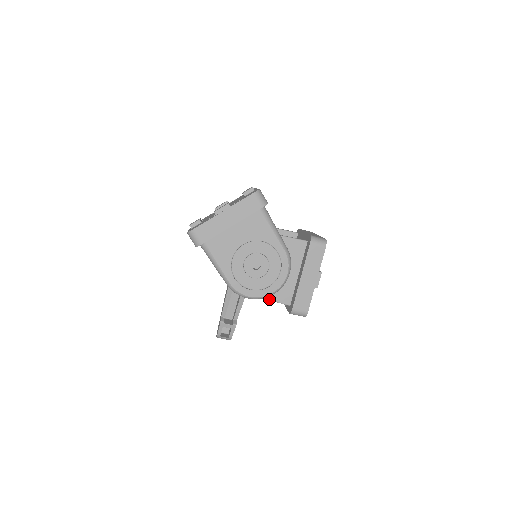
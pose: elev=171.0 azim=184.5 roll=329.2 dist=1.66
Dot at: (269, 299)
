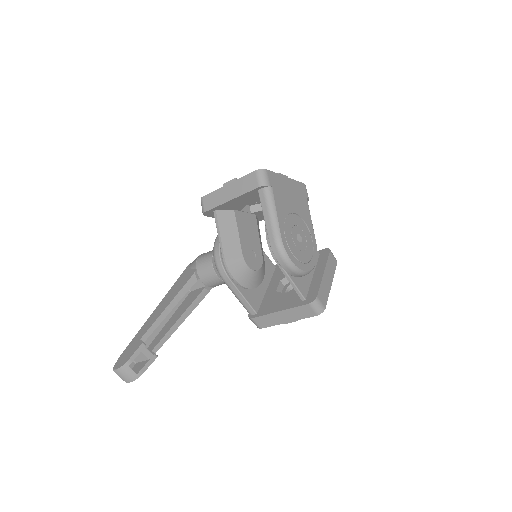
Dot at: (293, 281)
